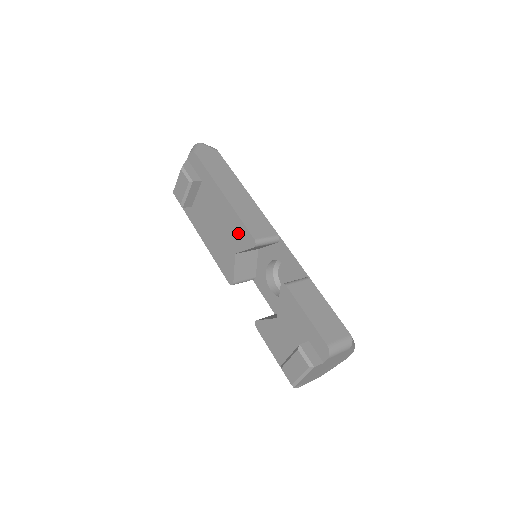
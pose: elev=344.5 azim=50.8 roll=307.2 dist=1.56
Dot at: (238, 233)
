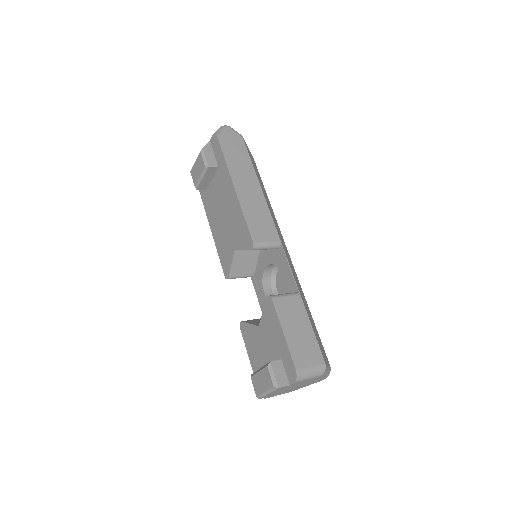
Dot at: (240, 231)
